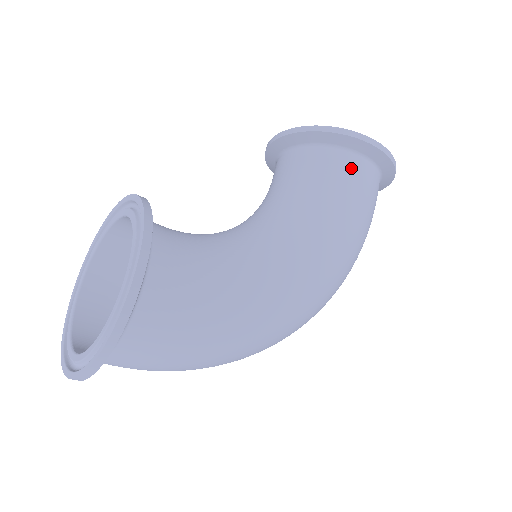
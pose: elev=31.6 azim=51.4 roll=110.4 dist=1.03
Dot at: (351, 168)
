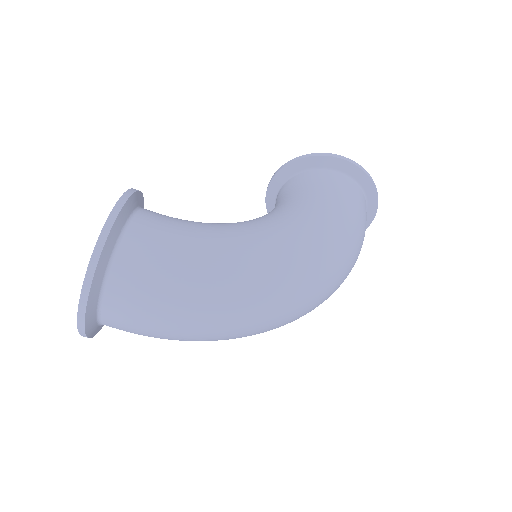
Dot at: (323, 177)
